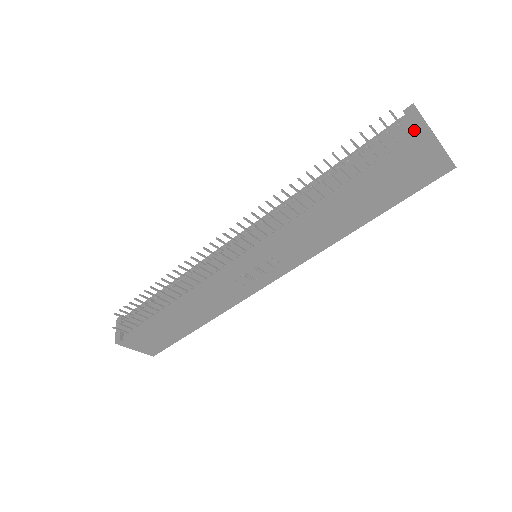
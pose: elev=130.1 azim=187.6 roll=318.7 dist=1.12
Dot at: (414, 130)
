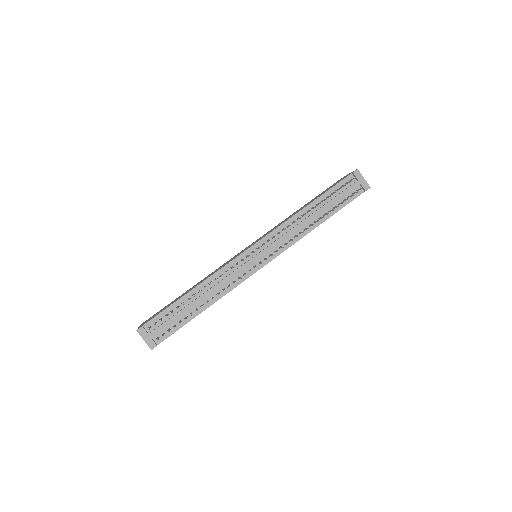
Dot at: (360, 185)
